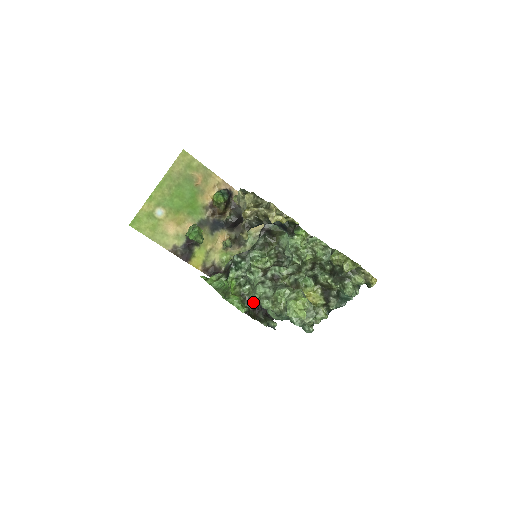
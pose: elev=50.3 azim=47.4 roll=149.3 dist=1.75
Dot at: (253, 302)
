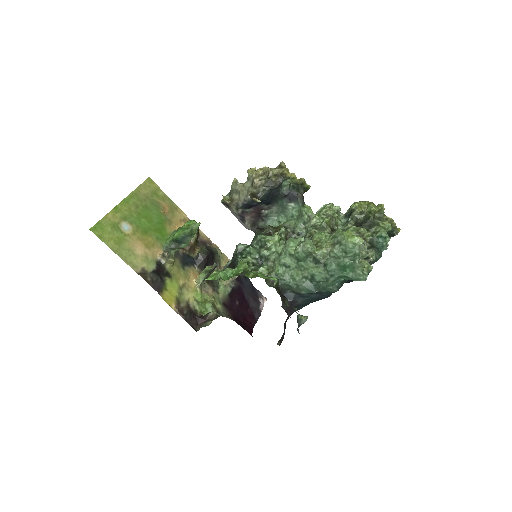
Dot at: occluded
